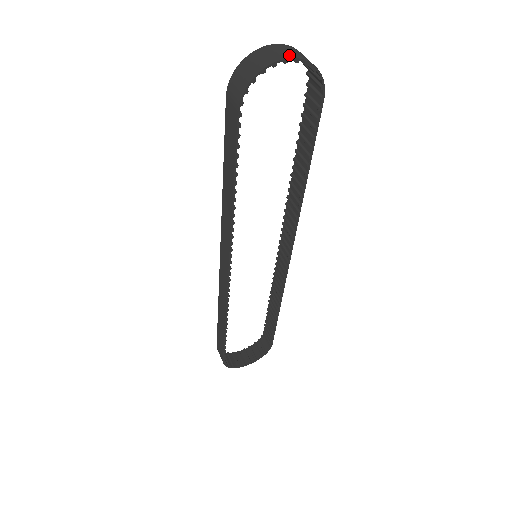
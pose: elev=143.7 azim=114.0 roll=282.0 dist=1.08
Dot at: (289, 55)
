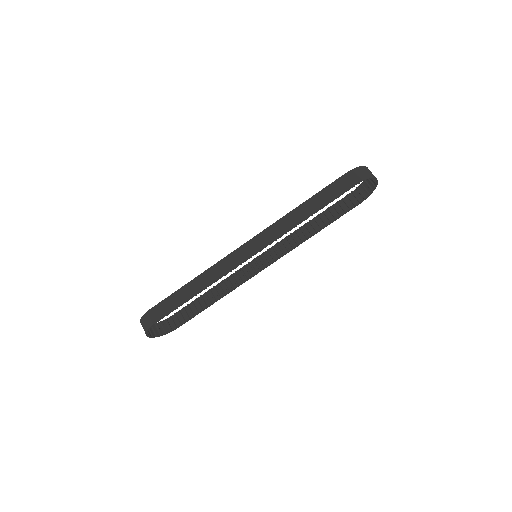
Dot at: occluded
